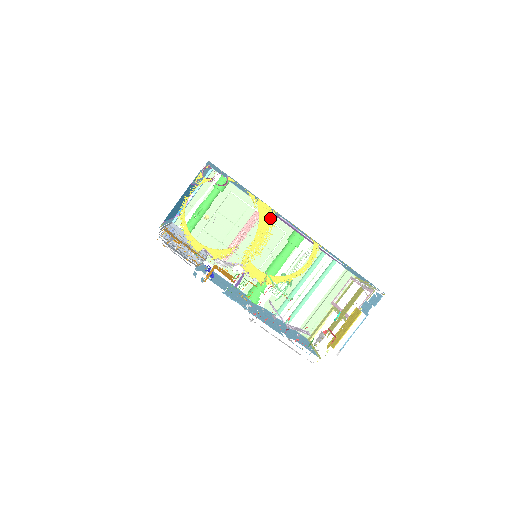
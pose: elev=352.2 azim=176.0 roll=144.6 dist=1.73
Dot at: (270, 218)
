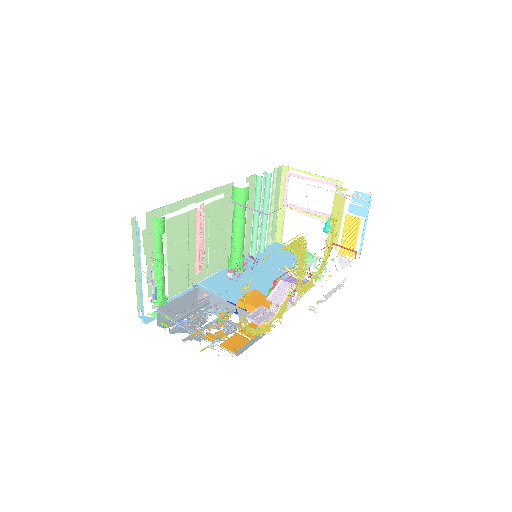
Dot at: (302, 244)
